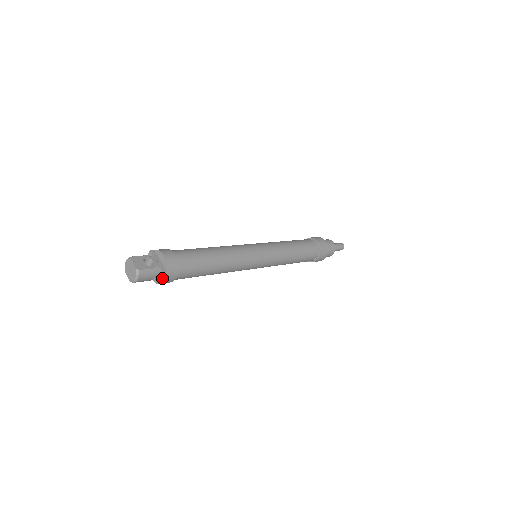
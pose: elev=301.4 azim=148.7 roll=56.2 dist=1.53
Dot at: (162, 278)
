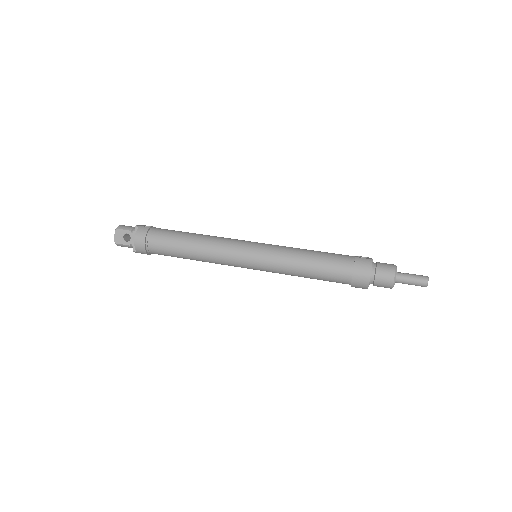
Dot at: (136, 252)
